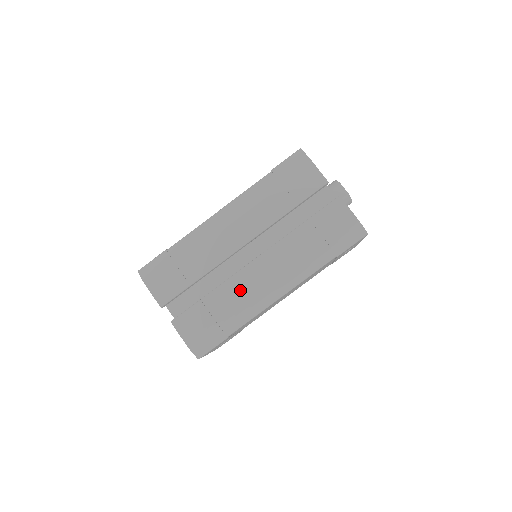
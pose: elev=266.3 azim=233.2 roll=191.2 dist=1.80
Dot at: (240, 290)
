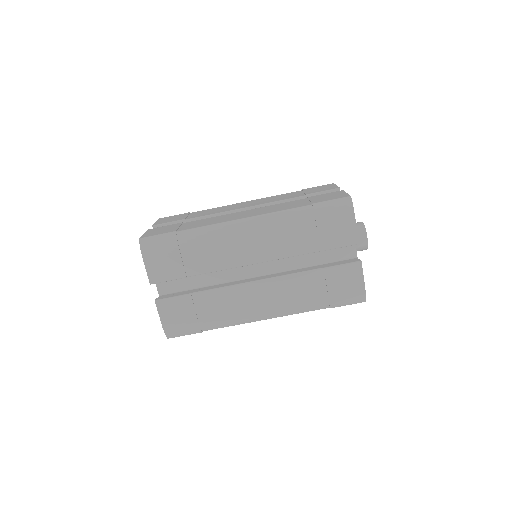
Dot at: (231, 301)
